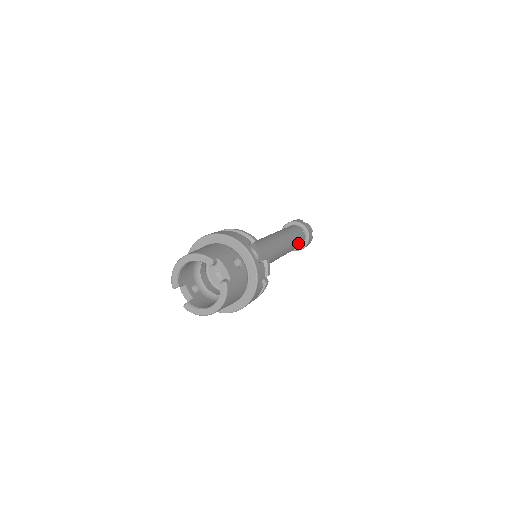
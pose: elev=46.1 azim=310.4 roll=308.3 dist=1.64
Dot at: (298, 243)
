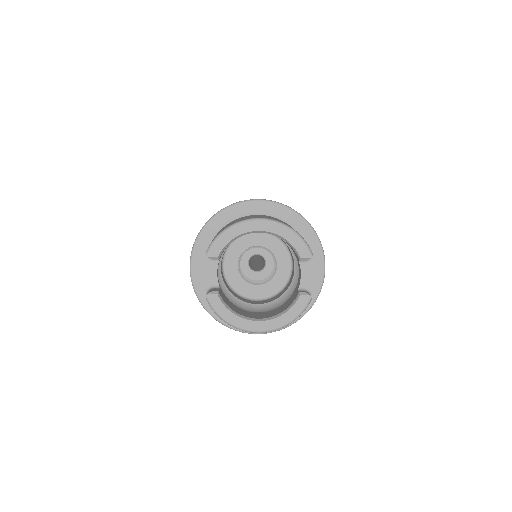
Dot at: occluded
